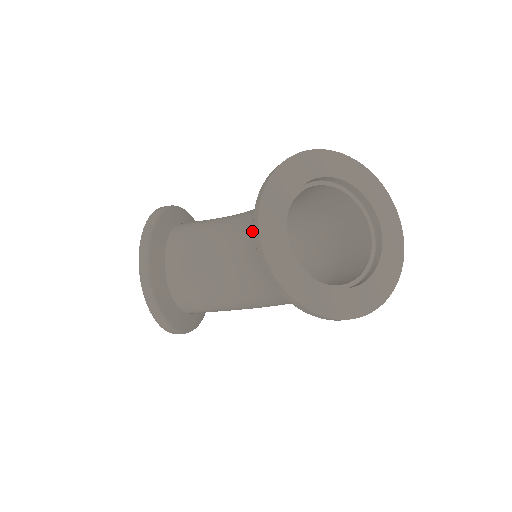
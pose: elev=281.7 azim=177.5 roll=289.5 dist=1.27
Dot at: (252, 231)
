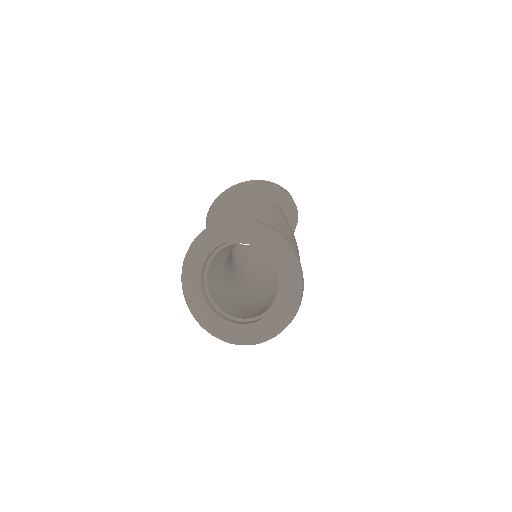
Dot at: occluded
